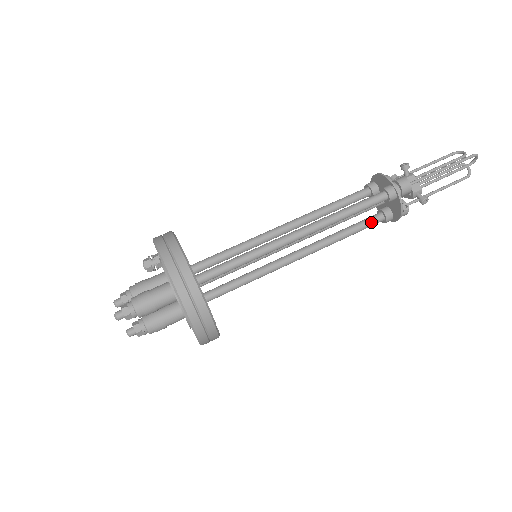
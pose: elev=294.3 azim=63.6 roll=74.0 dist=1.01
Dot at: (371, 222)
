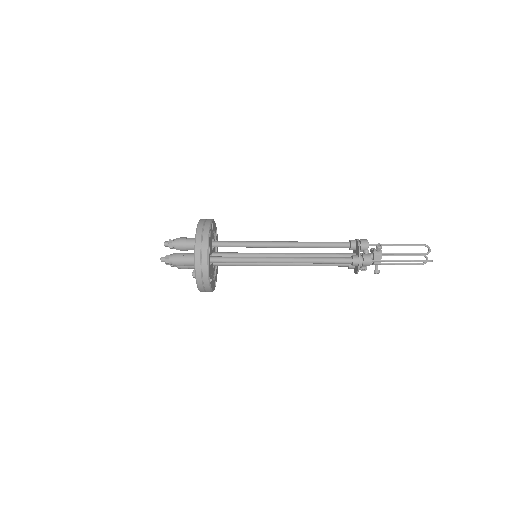
Dot at: (341, 257)
